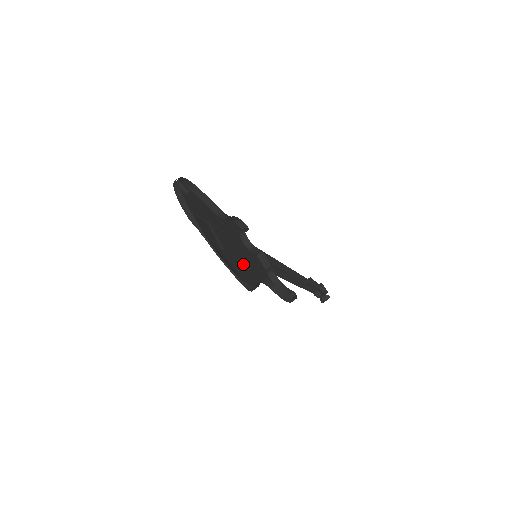
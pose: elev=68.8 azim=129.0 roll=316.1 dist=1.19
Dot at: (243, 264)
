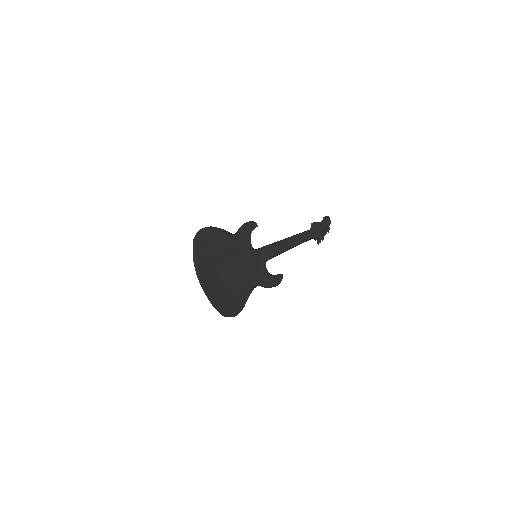
Dot at: (240, 281)
